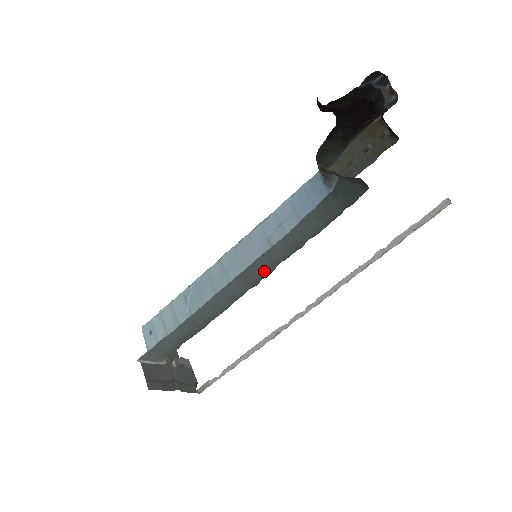
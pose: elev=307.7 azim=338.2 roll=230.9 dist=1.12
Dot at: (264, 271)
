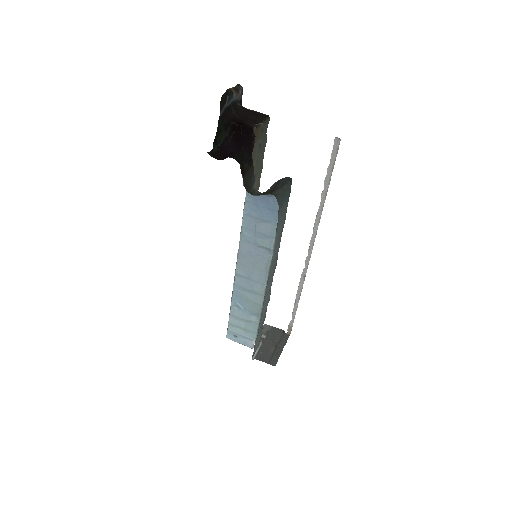
Dot at: (275, 266)
